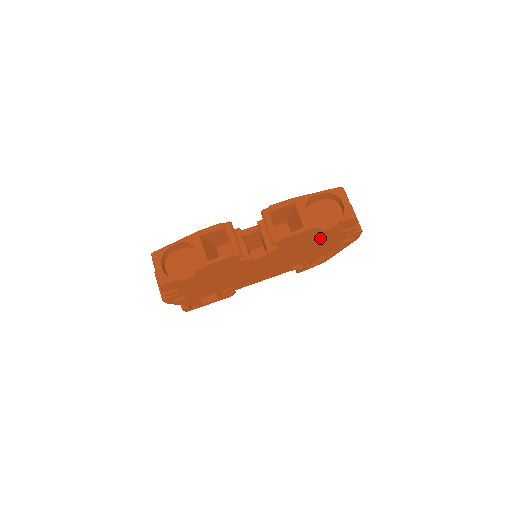
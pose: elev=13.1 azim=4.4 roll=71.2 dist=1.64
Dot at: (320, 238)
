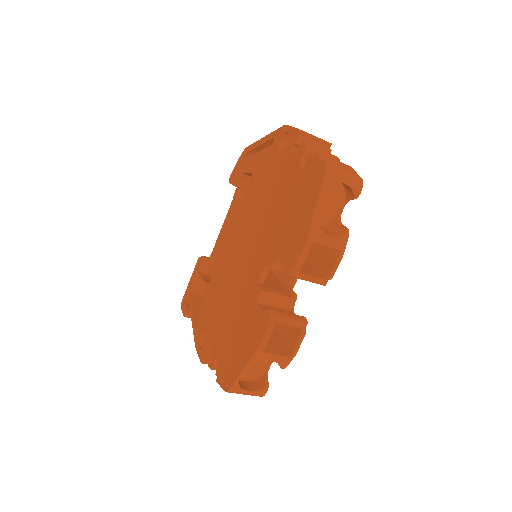
Dot at: occluded
